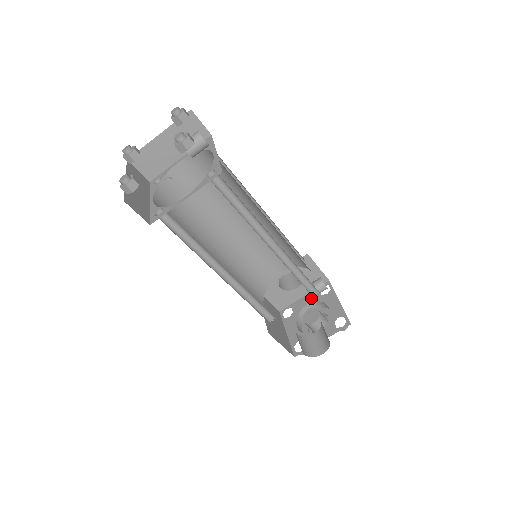
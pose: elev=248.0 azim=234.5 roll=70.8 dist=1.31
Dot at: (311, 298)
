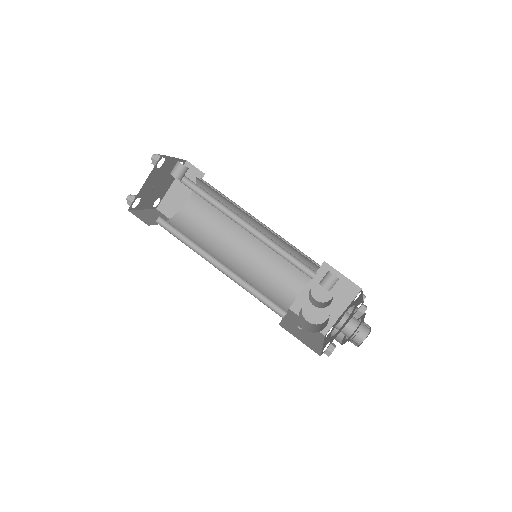
Dot at: (346, 309)
